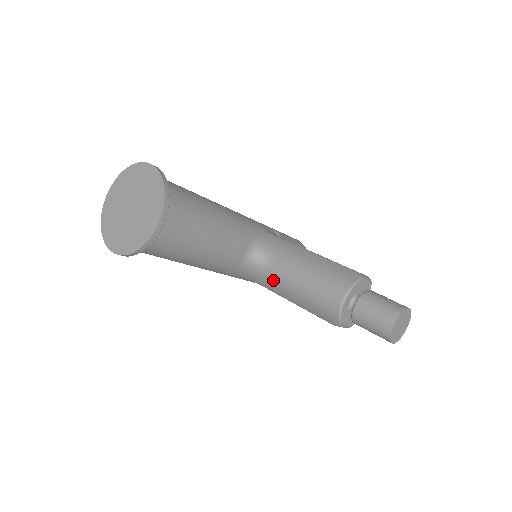
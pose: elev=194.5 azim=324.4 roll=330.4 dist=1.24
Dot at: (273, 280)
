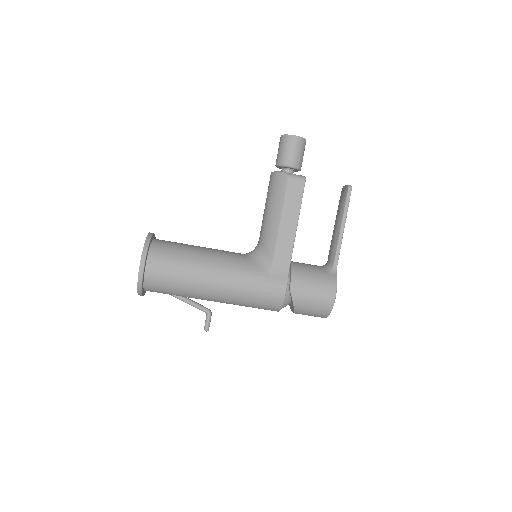
Dot at: (265, 235)
